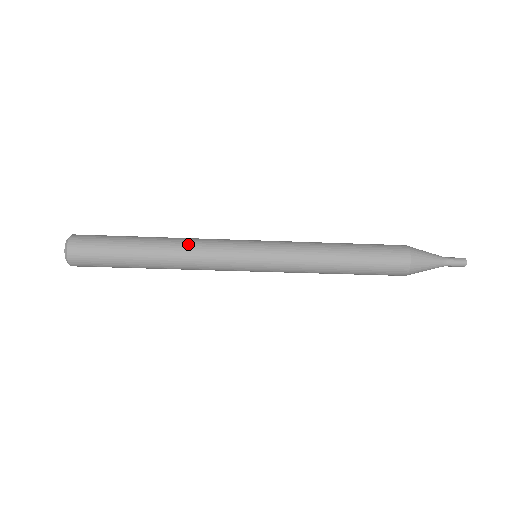
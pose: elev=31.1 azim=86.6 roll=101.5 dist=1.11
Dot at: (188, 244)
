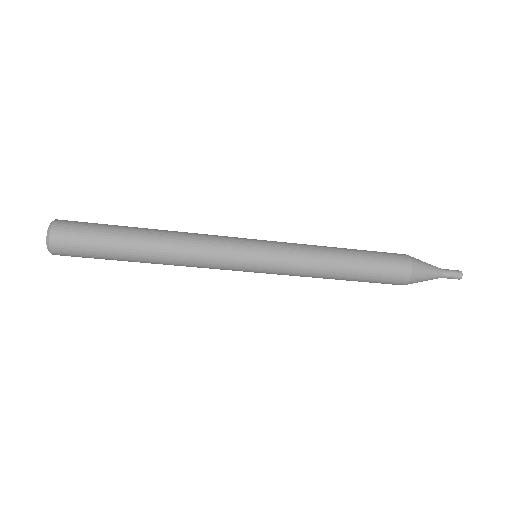
Dot at: (187, 233)
